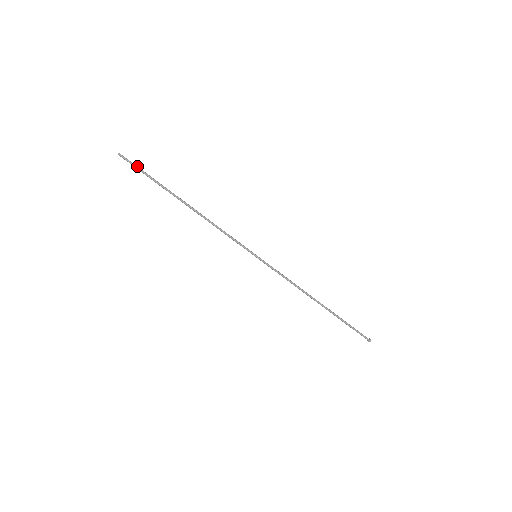
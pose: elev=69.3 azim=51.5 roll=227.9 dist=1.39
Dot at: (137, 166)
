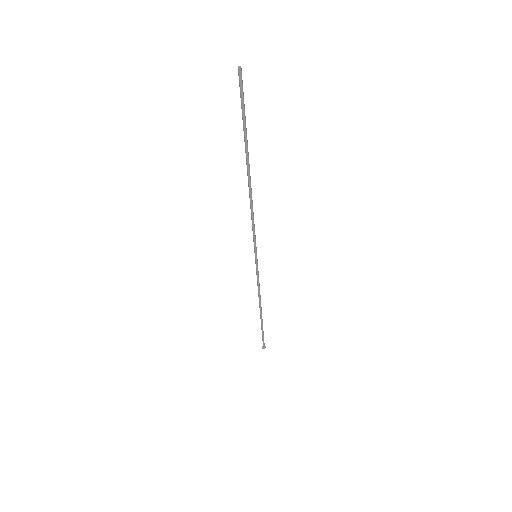
Dot at: occluded
